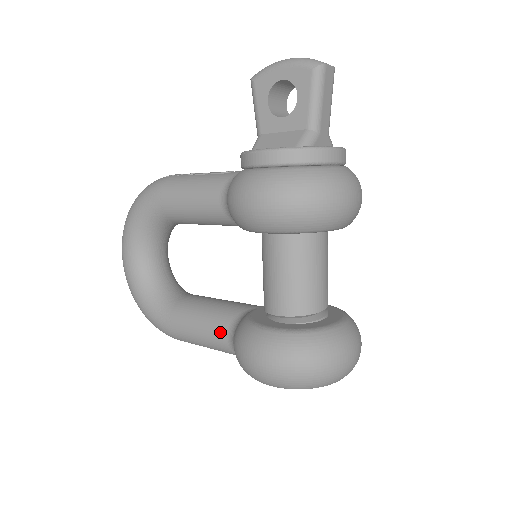
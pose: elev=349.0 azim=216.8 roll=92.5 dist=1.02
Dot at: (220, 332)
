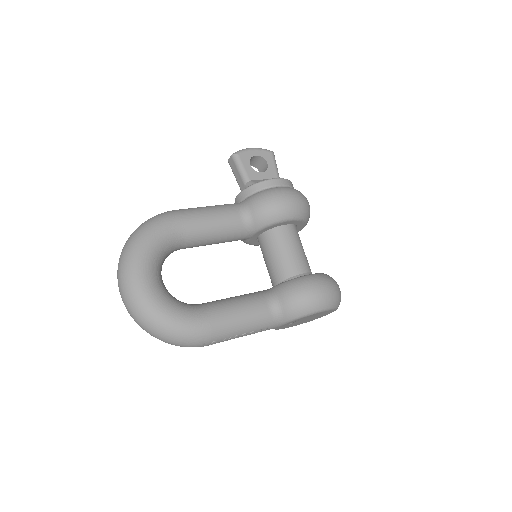
Dot at: (261, 305)
